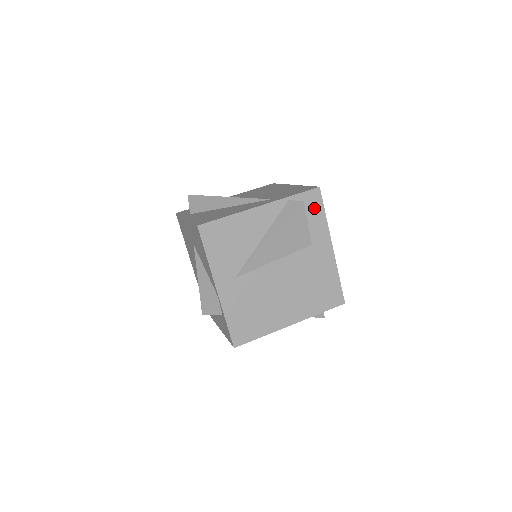
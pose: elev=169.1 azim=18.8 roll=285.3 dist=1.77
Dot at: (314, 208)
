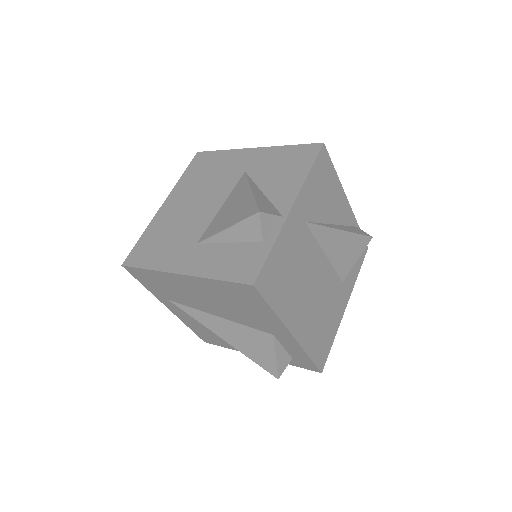
Dot at: (359, 257)
